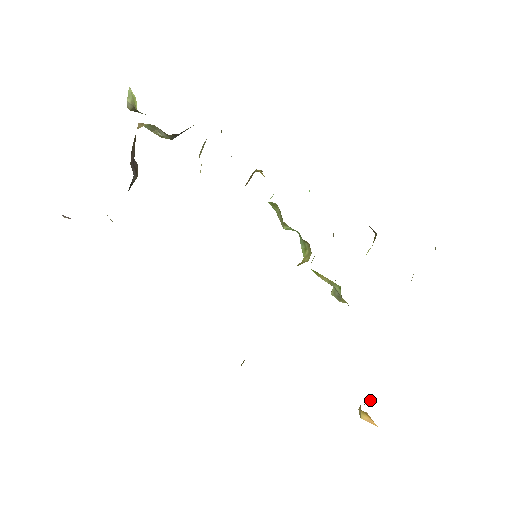
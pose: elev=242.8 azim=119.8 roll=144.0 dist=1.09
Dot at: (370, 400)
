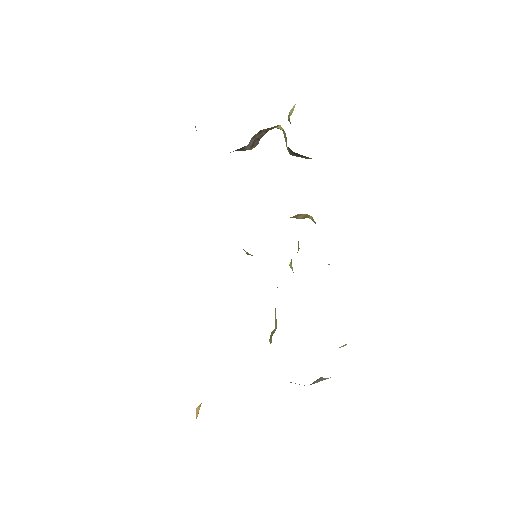
Dot at: occluded
